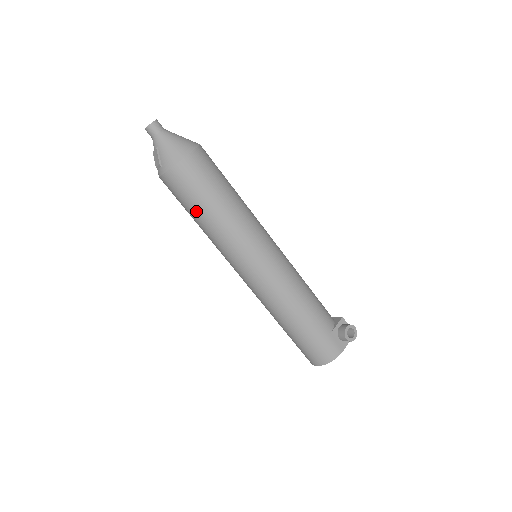
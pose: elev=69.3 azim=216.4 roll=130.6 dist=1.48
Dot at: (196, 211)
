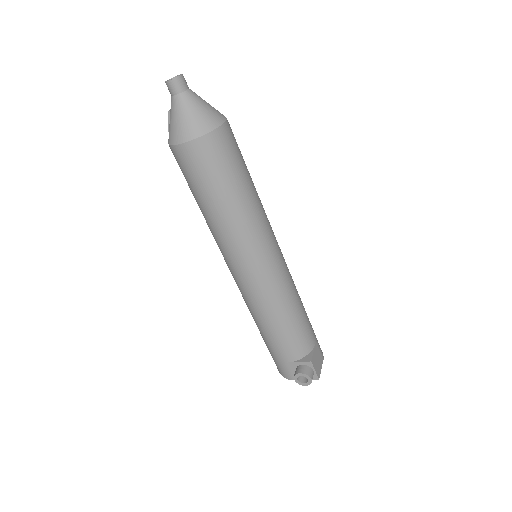
Dot at: occluded
